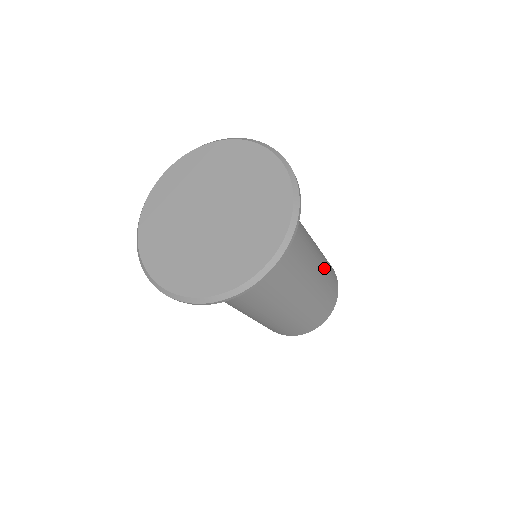
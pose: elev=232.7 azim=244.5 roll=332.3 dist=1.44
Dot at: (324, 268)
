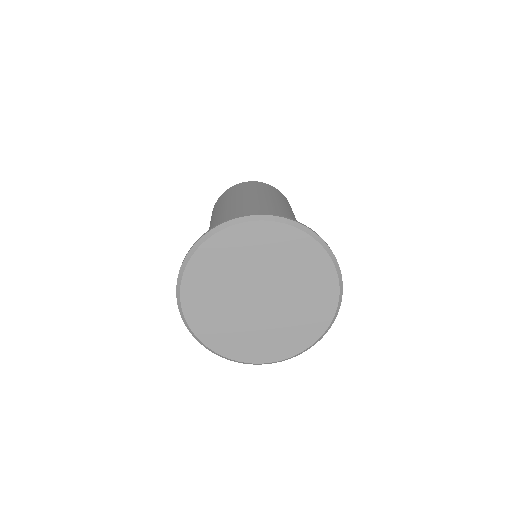
Dot at: occluded
